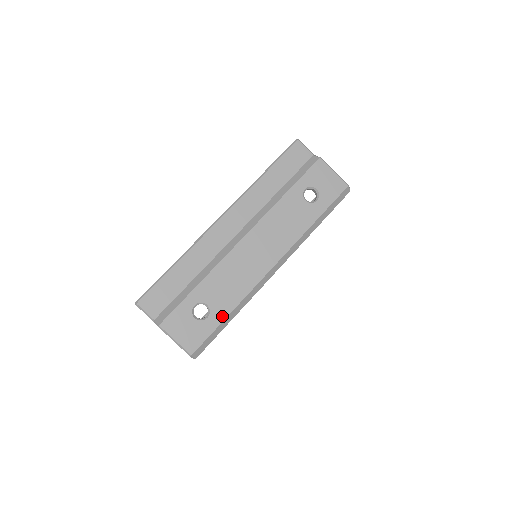
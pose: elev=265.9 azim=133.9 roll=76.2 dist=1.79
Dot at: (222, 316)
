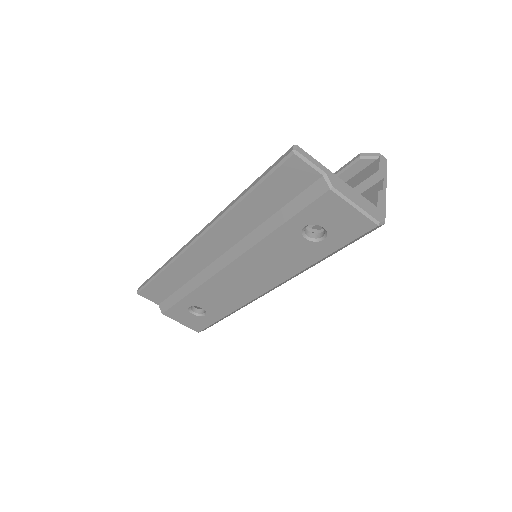
Dot at: (219, 316)
